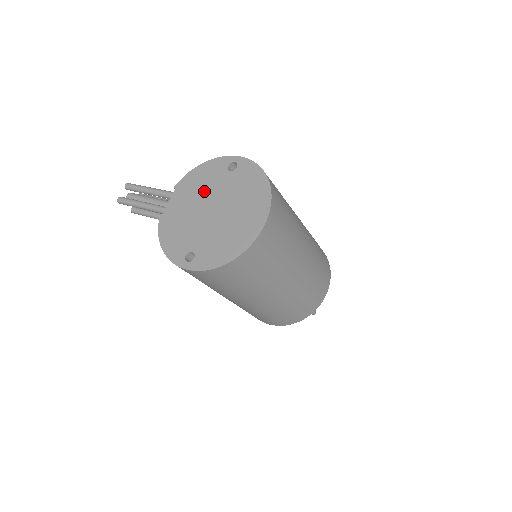
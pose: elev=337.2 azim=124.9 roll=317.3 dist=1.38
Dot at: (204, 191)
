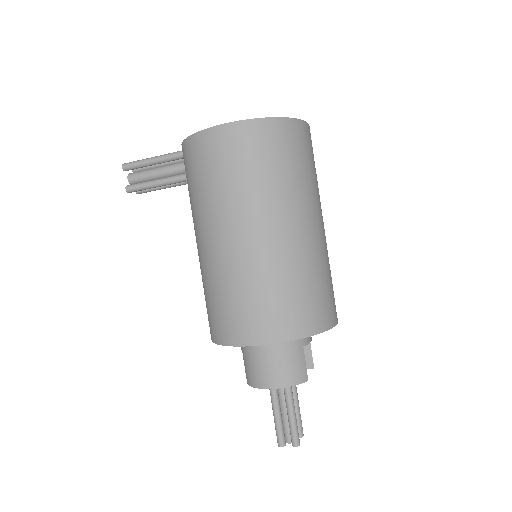
Dot at: occluded
